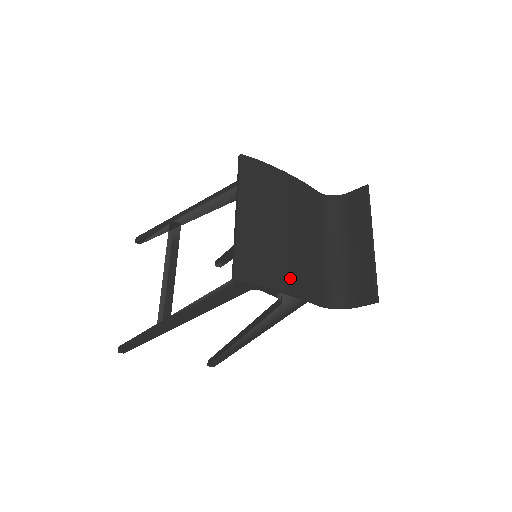
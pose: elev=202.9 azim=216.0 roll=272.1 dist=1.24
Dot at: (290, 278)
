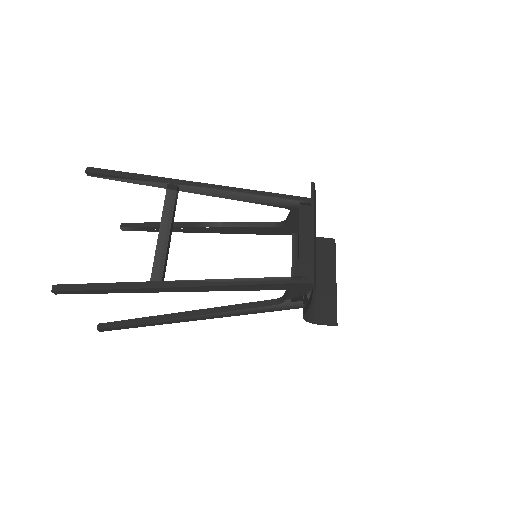
Dot at: occluded
